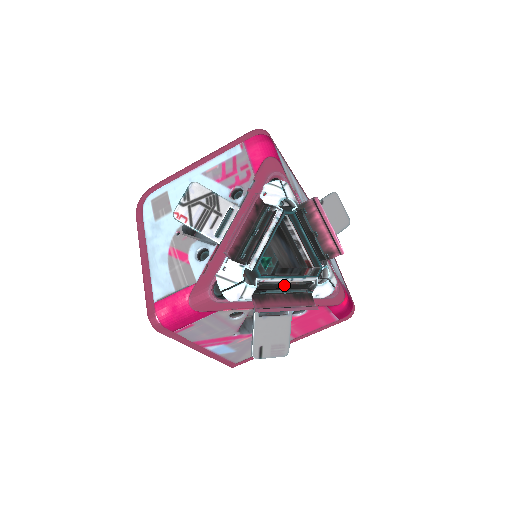
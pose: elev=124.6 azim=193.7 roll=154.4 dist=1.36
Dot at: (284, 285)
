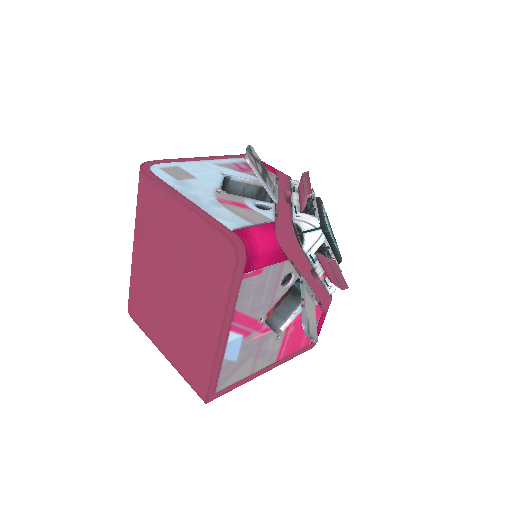
Dot at: occluded
